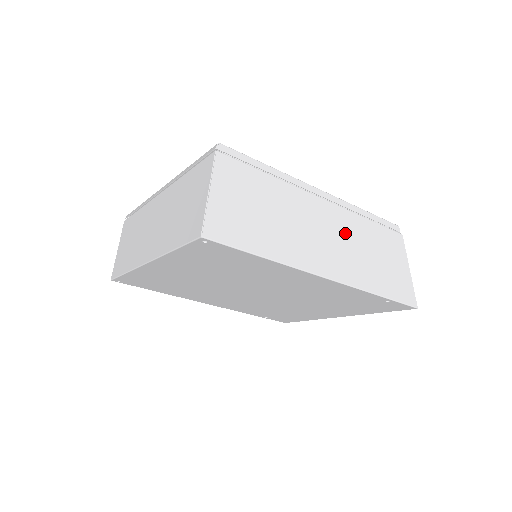
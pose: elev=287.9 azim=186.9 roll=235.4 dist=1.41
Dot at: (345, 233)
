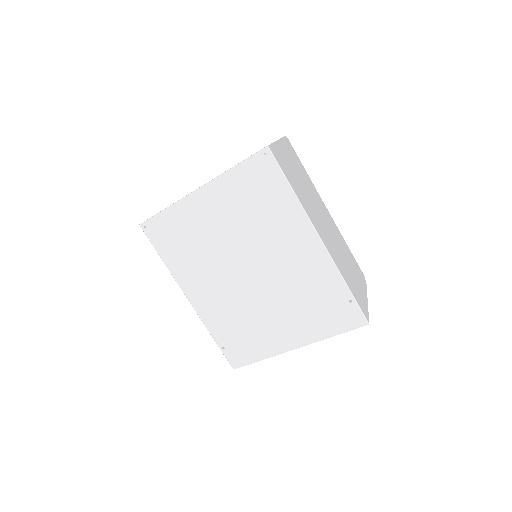
Dot at: (335, 237)
